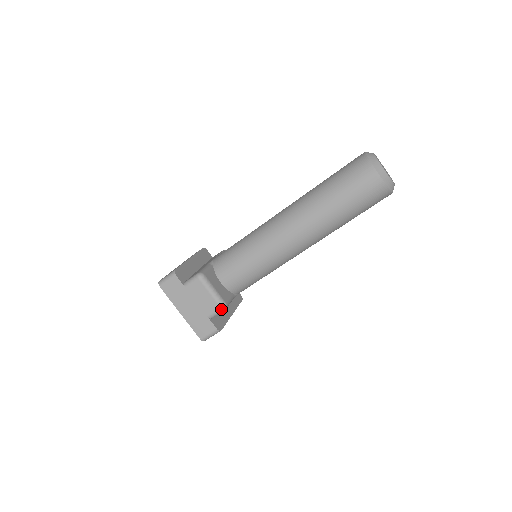
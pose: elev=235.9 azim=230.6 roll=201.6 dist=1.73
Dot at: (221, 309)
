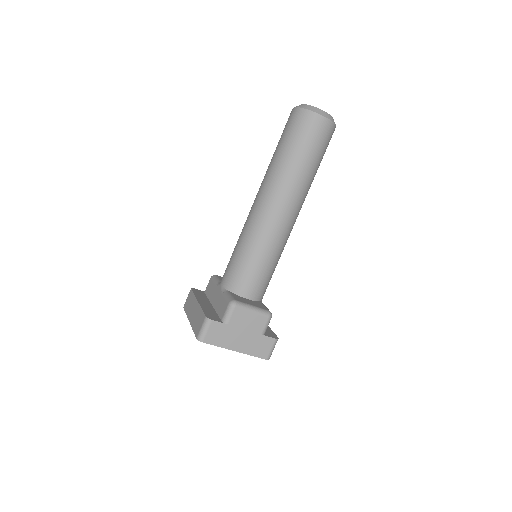
Dot at: (269, 318)
